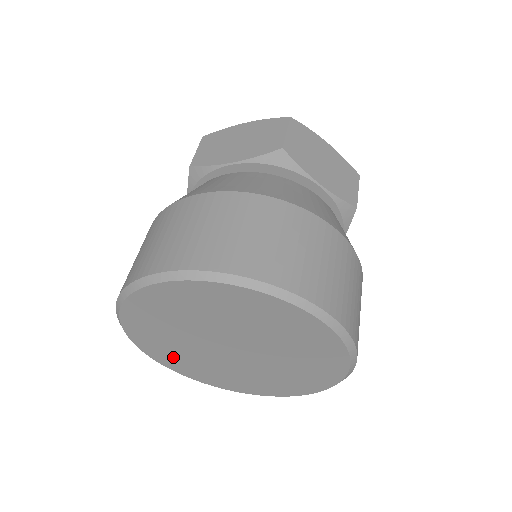
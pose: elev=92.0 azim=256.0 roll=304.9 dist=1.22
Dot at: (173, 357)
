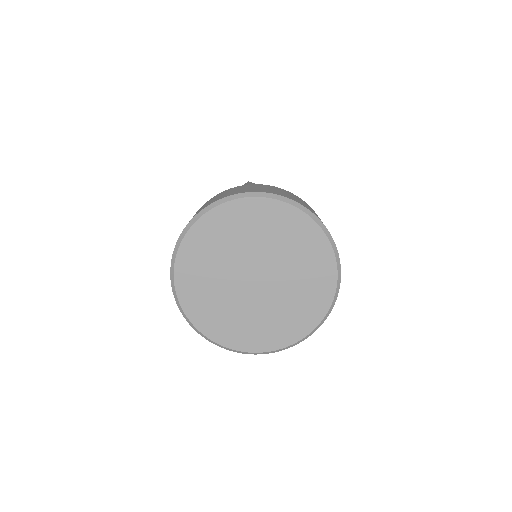
Dot at: (219, 321)
